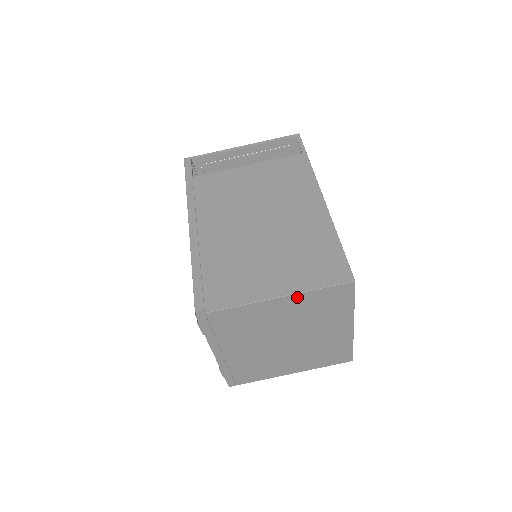
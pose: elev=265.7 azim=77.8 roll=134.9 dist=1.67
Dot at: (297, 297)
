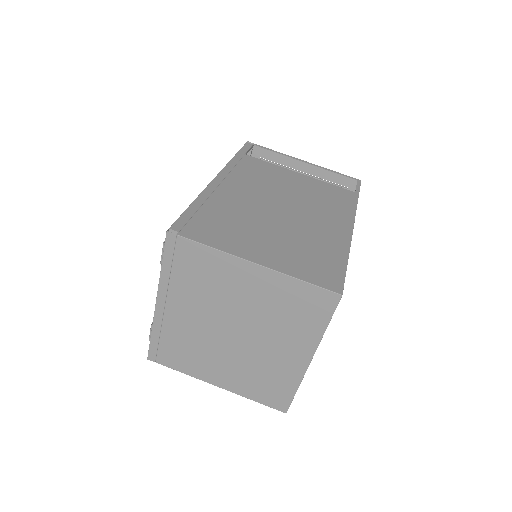
Dot at: (275, 277)
